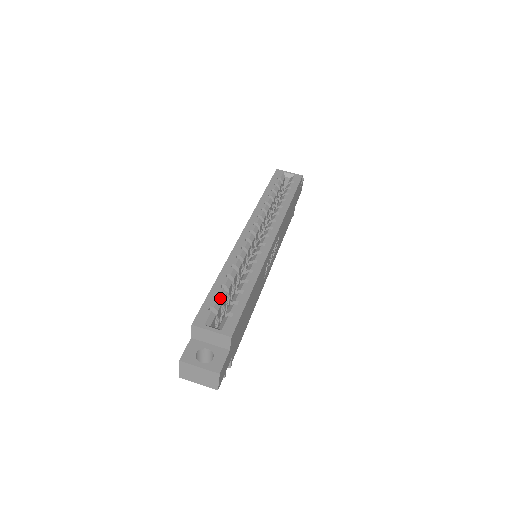
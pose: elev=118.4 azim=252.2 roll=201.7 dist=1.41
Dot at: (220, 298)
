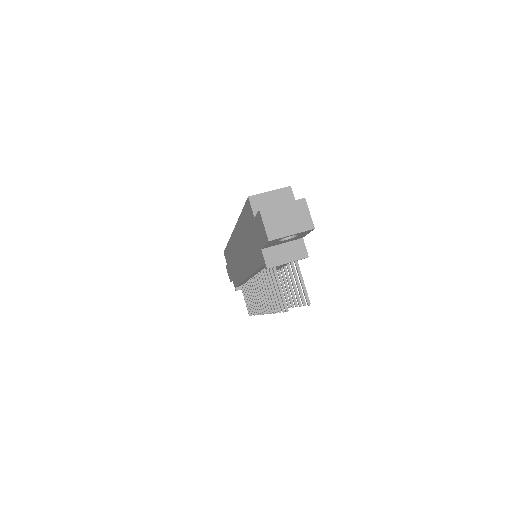
Dot at: occluded
